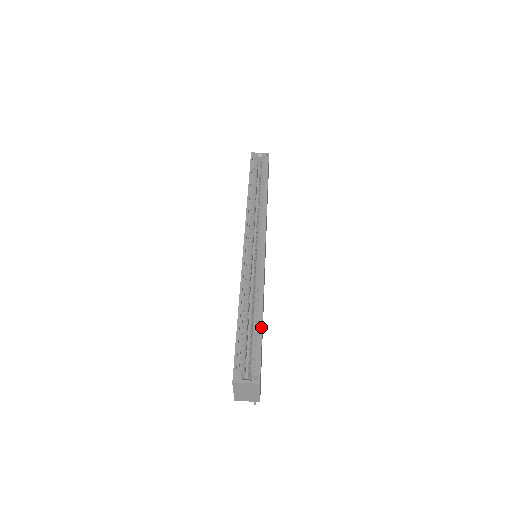
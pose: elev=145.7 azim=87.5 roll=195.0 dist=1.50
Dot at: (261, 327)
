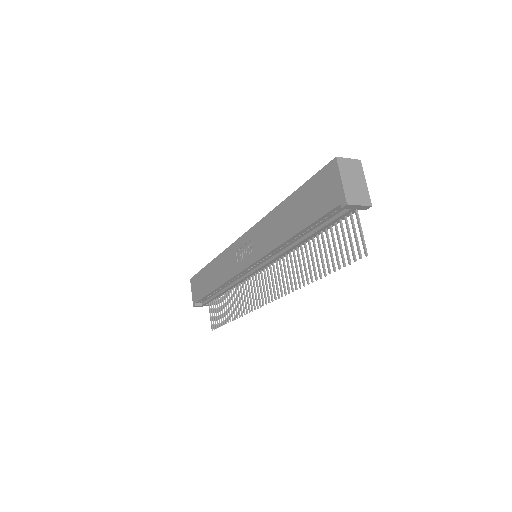
Dot at: occluded
